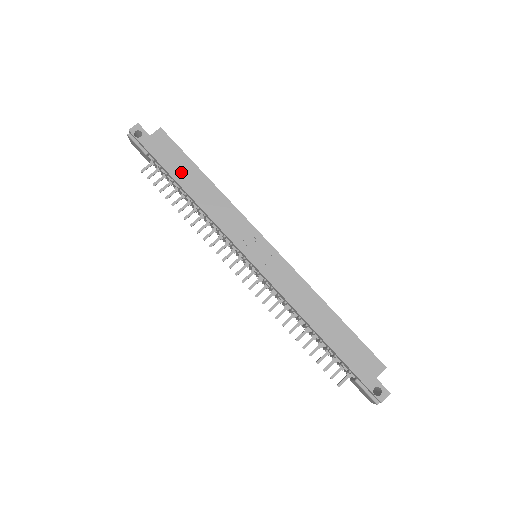
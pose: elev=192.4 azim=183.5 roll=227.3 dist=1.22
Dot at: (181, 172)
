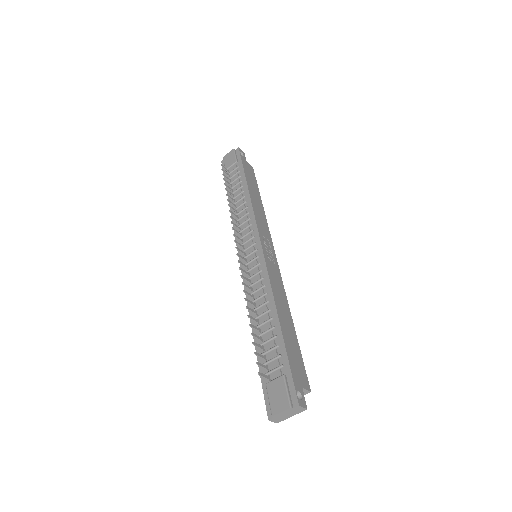
Dot at: (251, 184)
